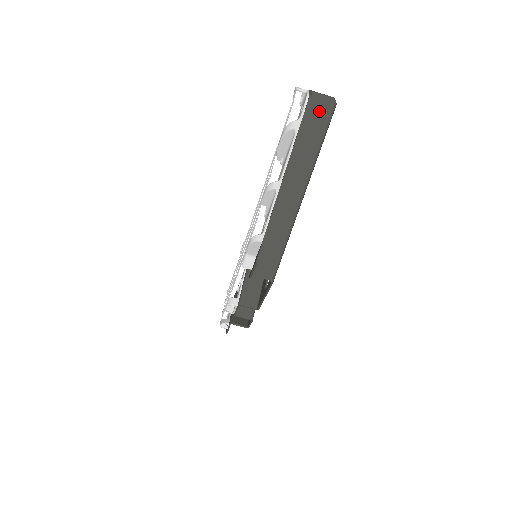
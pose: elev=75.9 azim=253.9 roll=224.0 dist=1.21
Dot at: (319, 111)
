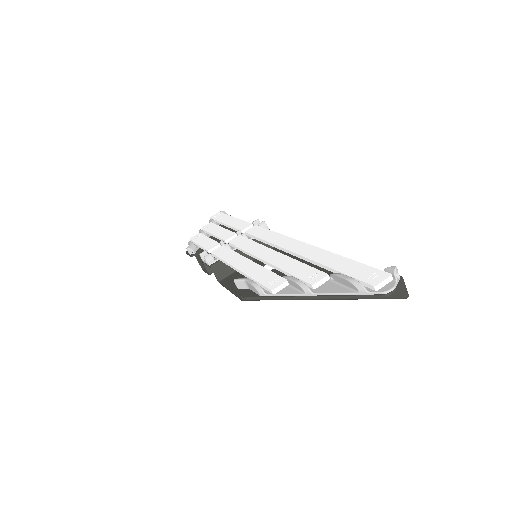
Dot at: occluded
